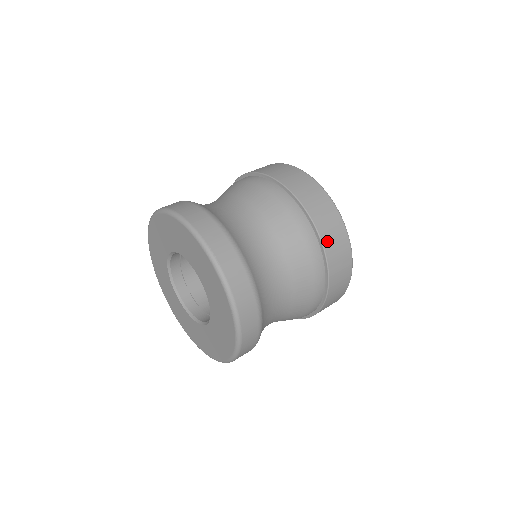
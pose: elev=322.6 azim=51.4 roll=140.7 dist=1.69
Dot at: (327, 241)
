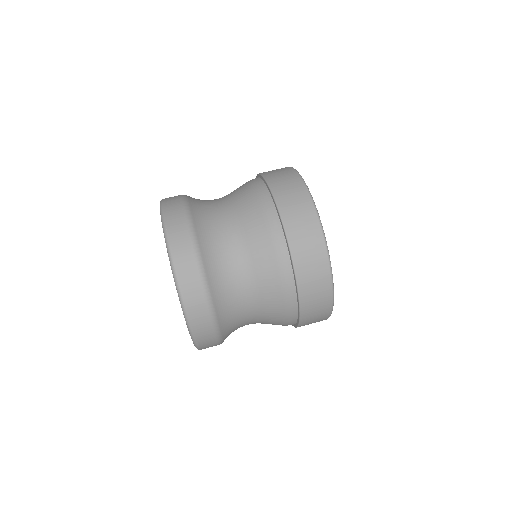
Dot at: (290, 224)
